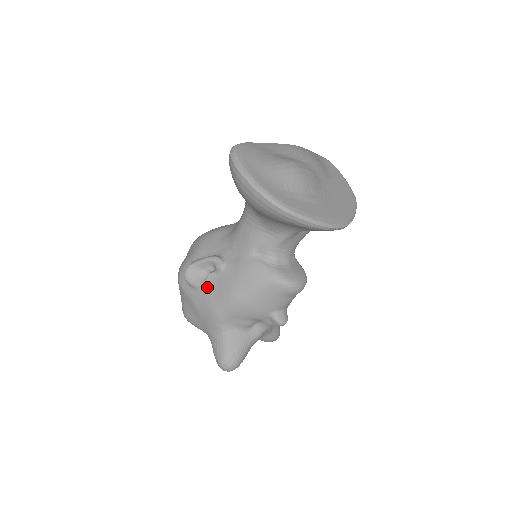
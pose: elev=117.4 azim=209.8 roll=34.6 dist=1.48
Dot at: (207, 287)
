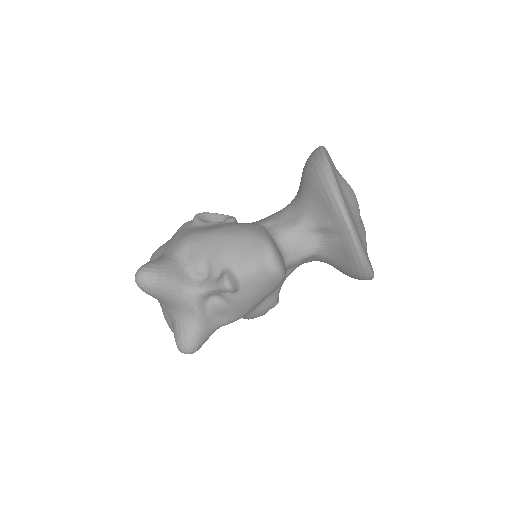
Dot at: (204, 225)
